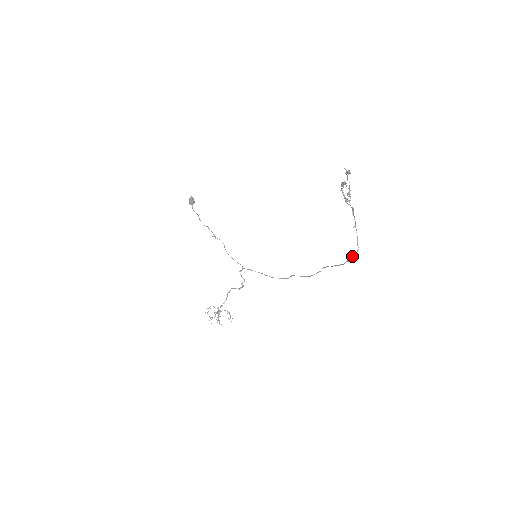
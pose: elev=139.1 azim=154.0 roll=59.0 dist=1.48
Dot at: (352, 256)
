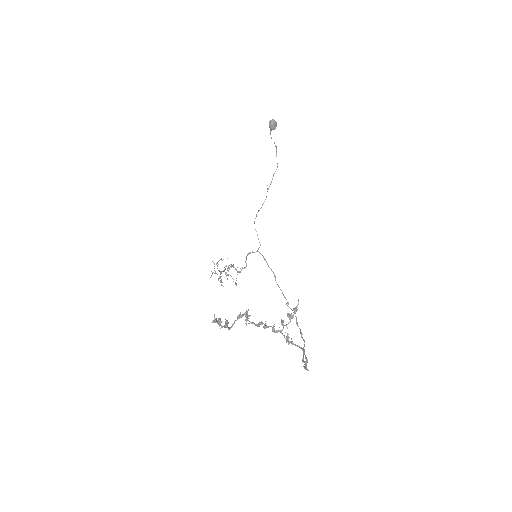
Dot at: (305, 367)
